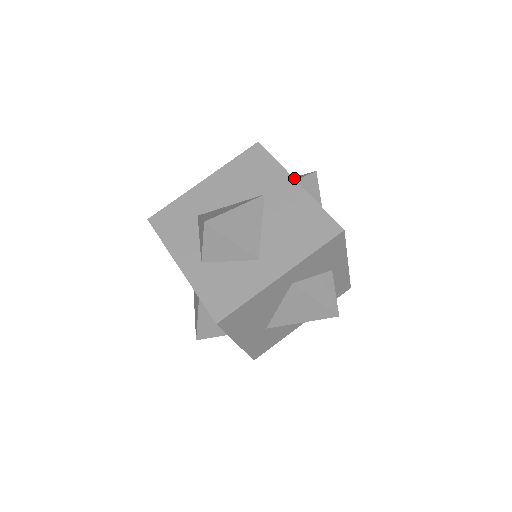
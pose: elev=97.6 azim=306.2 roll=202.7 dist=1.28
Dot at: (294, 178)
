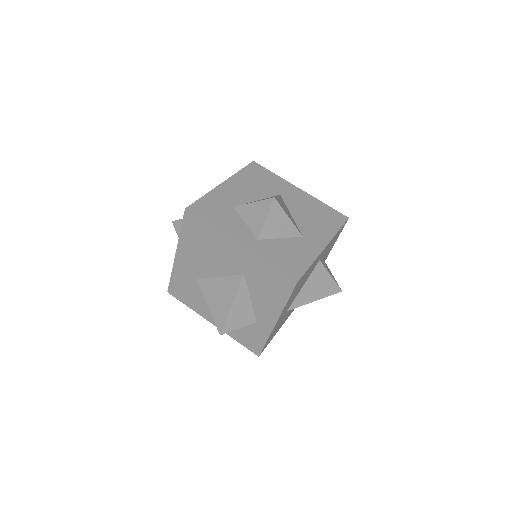
Dot at: occluded
